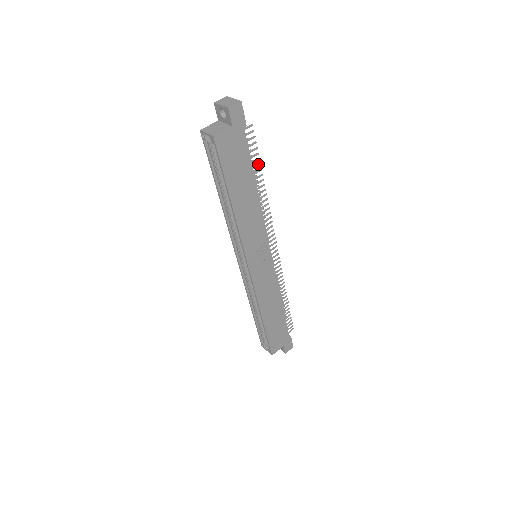
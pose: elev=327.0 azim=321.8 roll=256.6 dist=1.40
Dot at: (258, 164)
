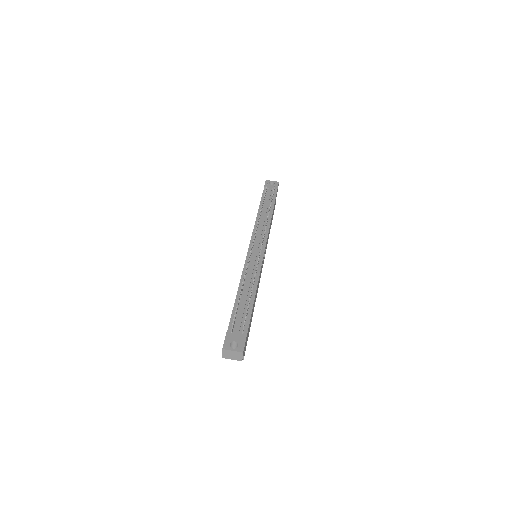
Dot at: (249, 300)
